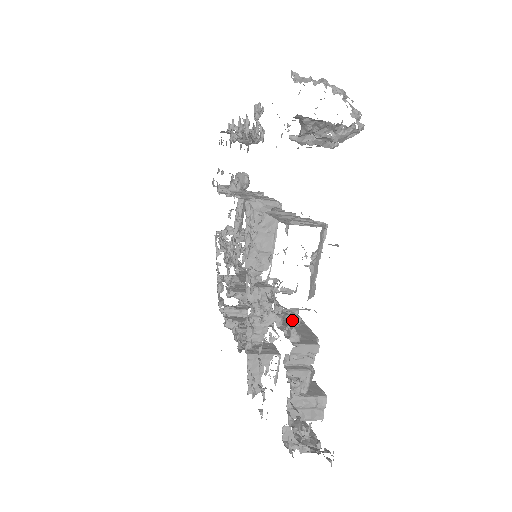
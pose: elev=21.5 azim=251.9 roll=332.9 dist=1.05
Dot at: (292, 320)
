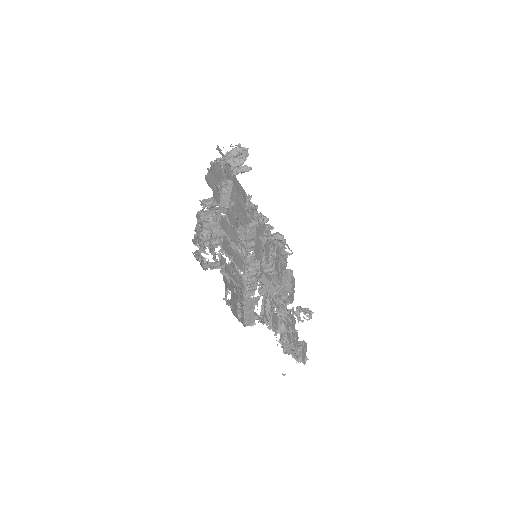
Dot at: (202, 205)
